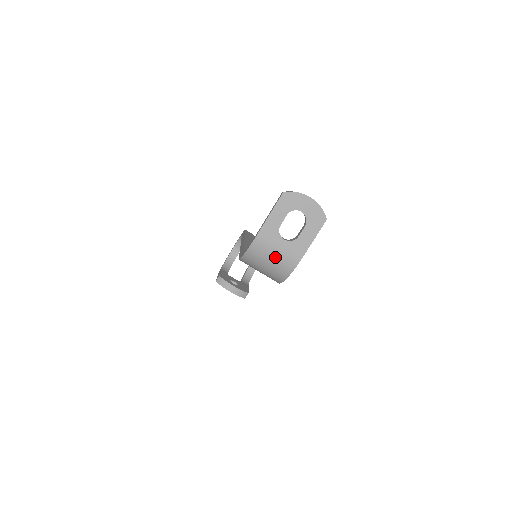
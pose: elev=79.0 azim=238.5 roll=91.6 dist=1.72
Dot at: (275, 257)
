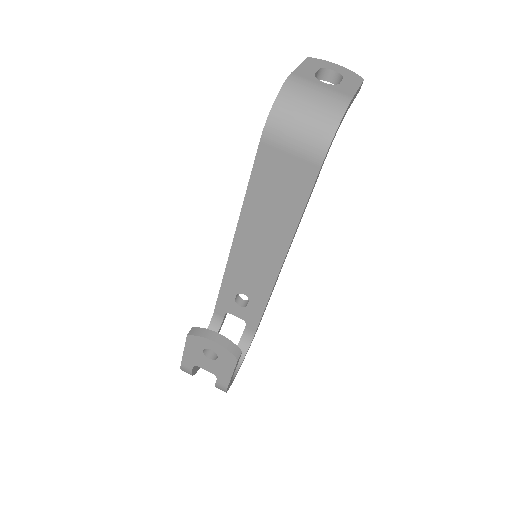
Dot at: (318, 96)
